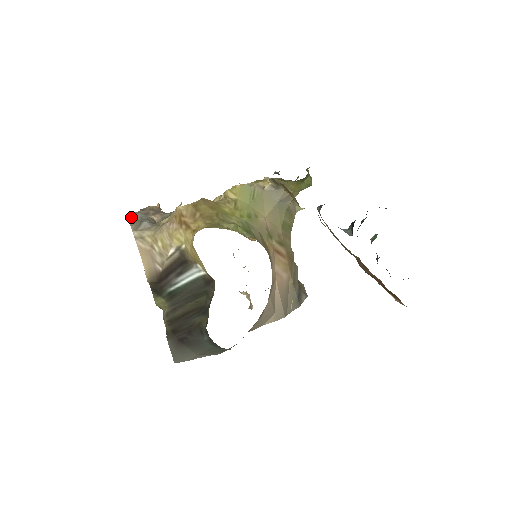
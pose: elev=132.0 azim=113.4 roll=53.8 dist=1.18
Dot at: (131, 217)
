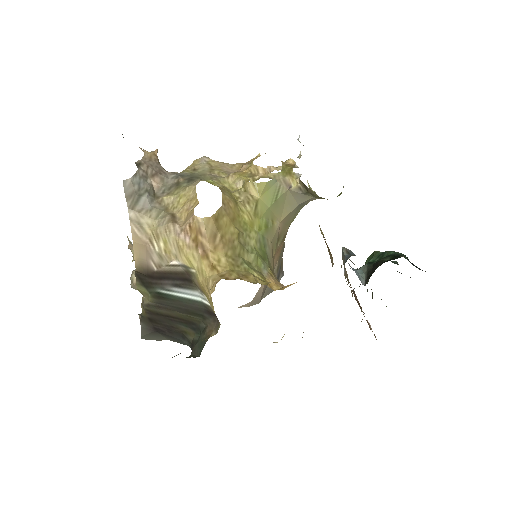
Dot at: (127, 184)
